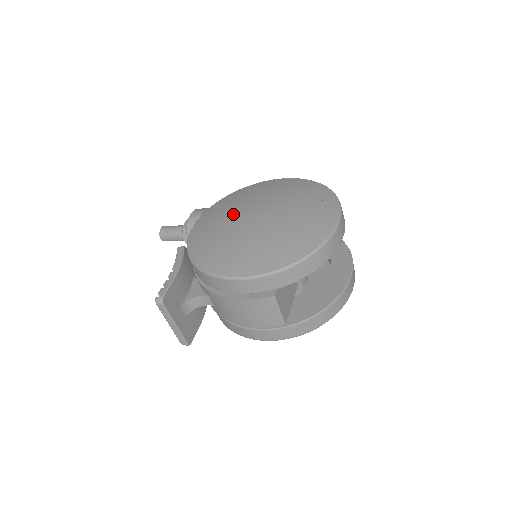
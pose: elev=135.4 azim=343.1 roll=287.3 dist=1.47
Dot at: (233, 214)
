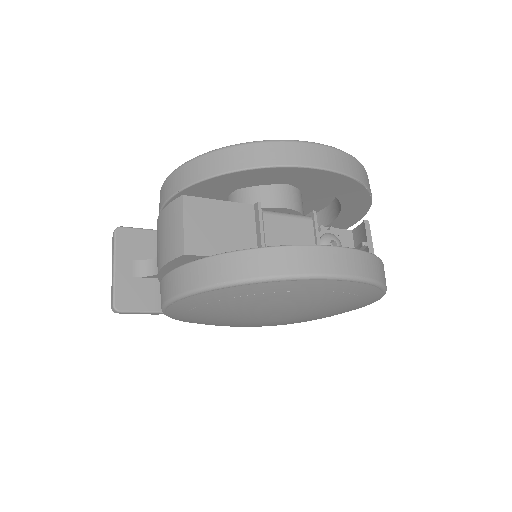
Dot at: occluded
